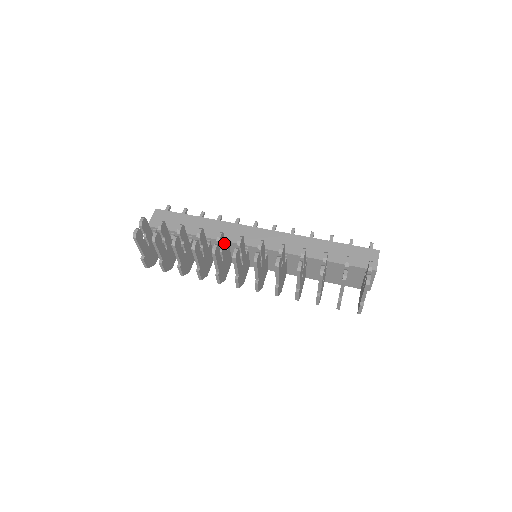
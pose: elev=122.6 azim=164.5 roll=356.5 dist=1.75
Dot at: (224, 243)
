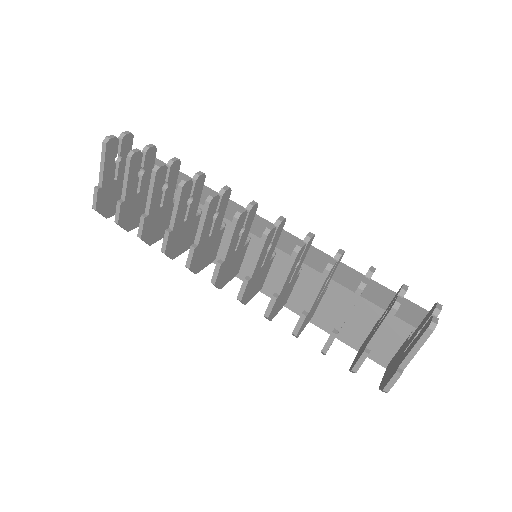
Dot at: (224, 211)
